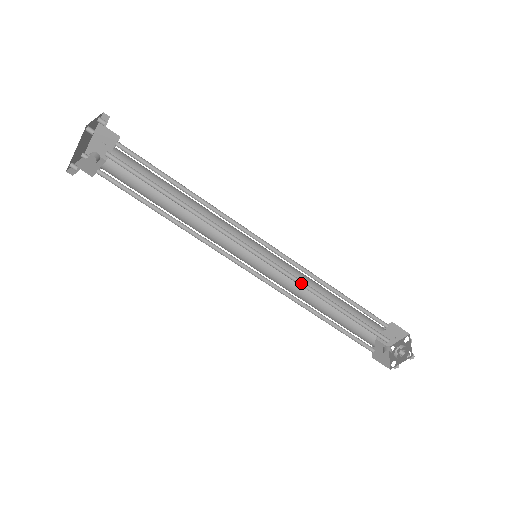
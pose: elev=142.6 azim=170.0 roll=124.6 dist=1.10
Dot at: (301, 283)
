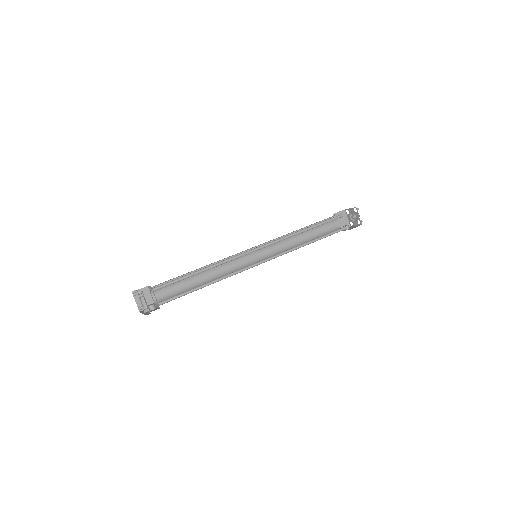
Dot at: (288, 250)
